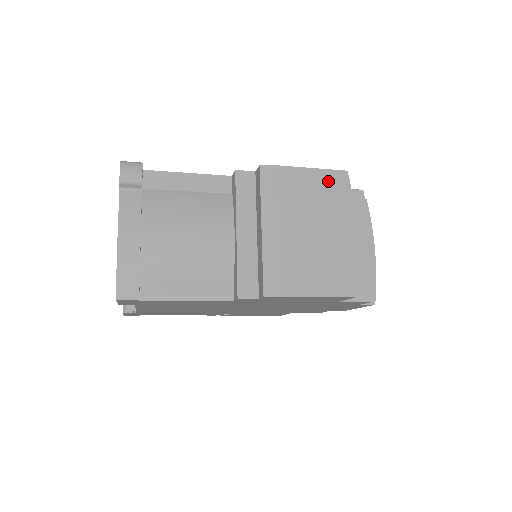
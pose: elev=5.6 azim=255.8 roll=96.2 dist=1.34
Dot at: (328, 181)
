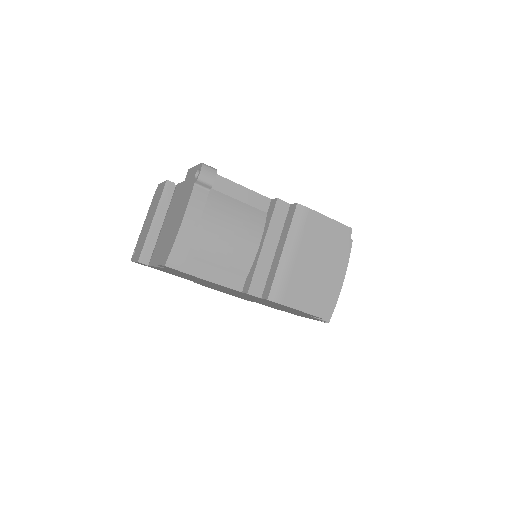
Dot at: (337, 231)
